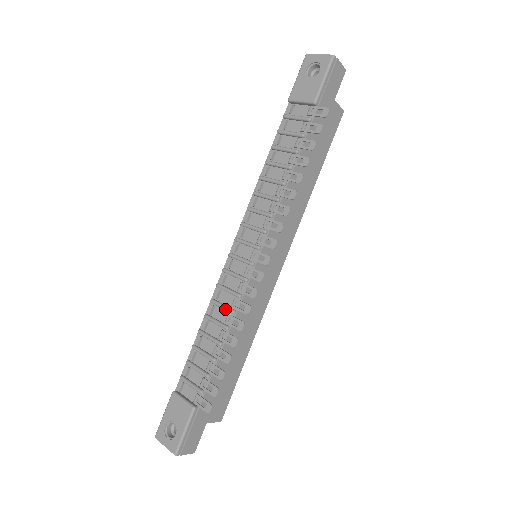
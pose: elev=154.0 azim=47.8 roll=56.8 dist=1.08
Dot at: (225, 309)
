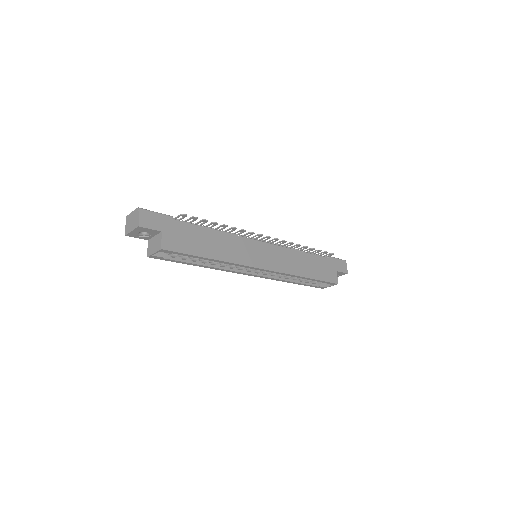
Dot at: occluded
